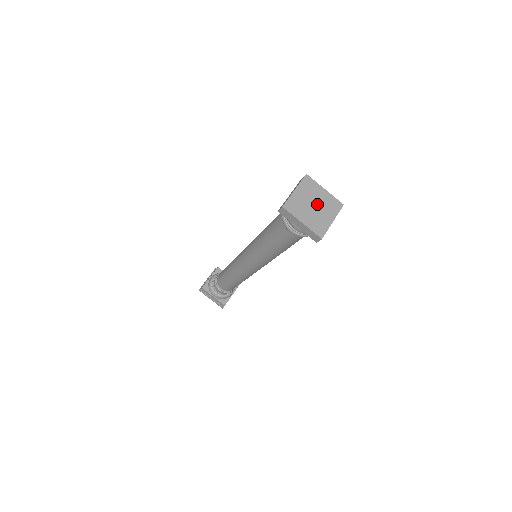
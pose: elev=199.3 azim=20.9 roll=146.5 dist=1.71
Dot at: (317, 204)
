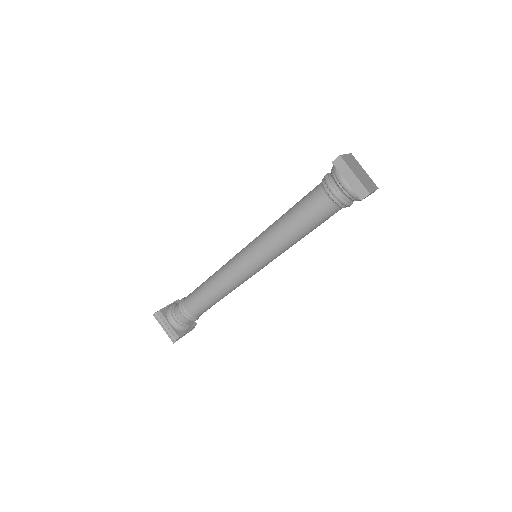
Dot at: (362, 173)
